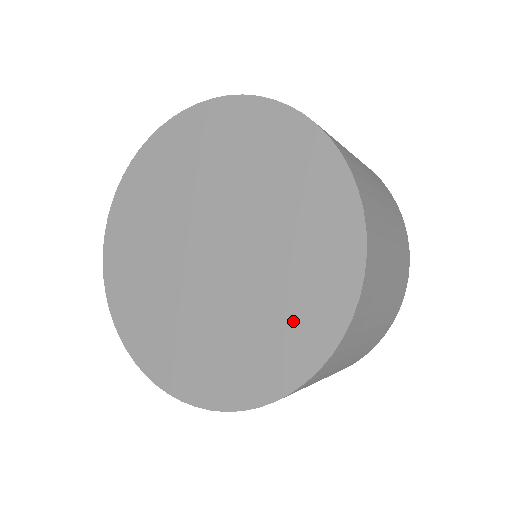
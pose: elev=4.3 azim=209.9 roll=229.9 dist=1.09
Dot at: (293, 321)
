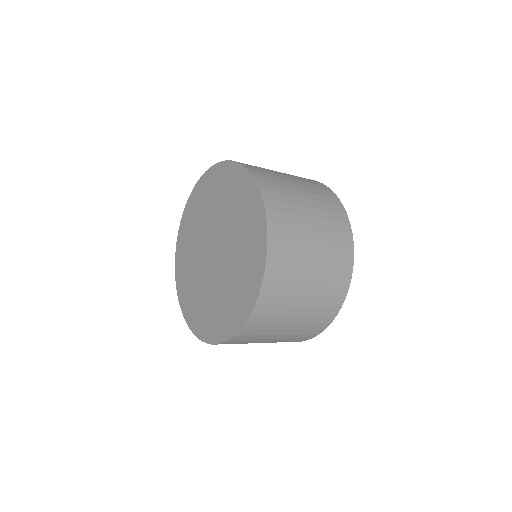
Dot at: (250, 247)
